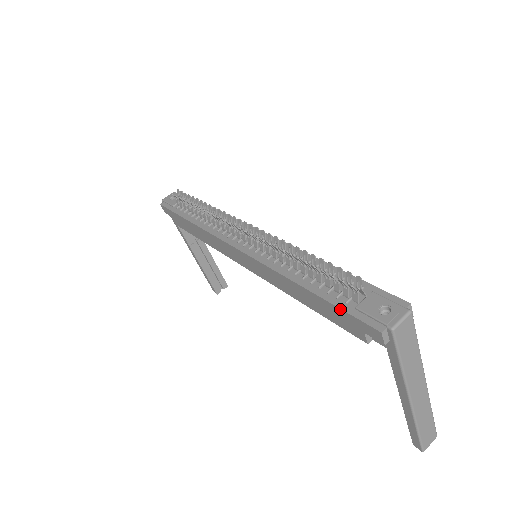
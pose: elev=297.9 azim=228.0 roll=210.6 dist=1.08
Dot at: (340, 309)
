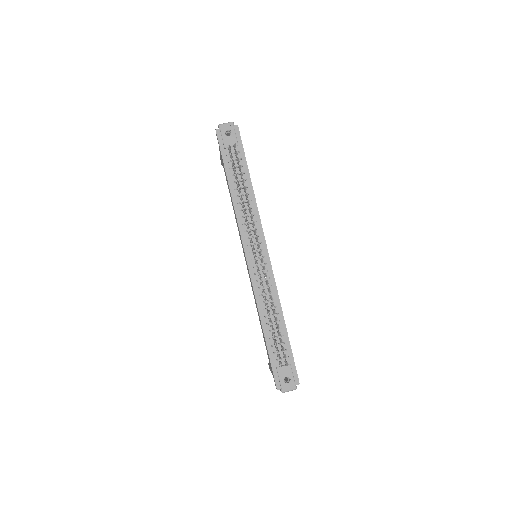
Dot at: (270, 361)
